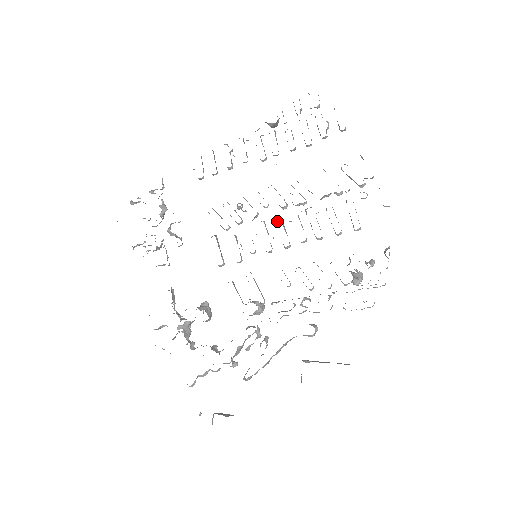
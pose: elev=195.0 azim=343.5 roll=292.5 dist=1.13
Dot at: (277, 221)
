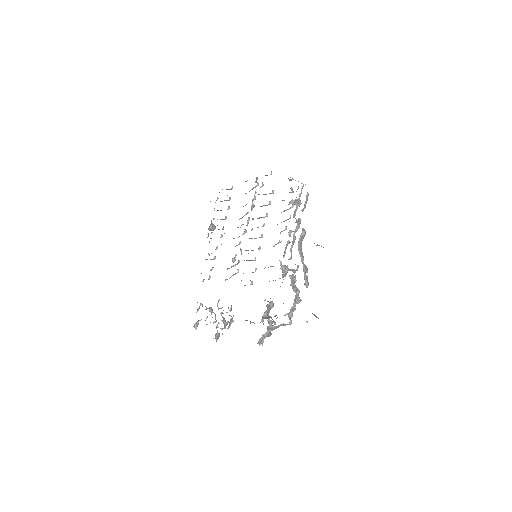
Dot at: (249, 238)
